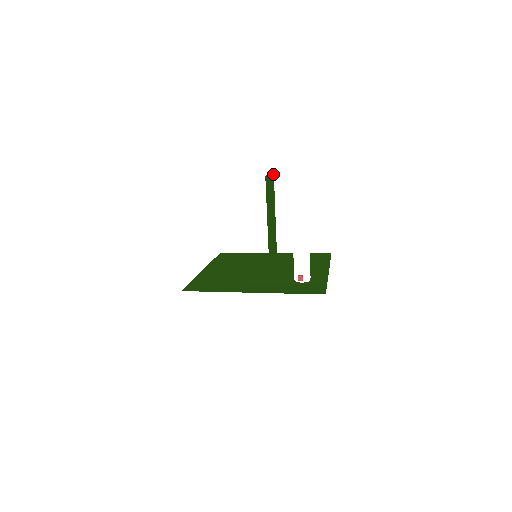
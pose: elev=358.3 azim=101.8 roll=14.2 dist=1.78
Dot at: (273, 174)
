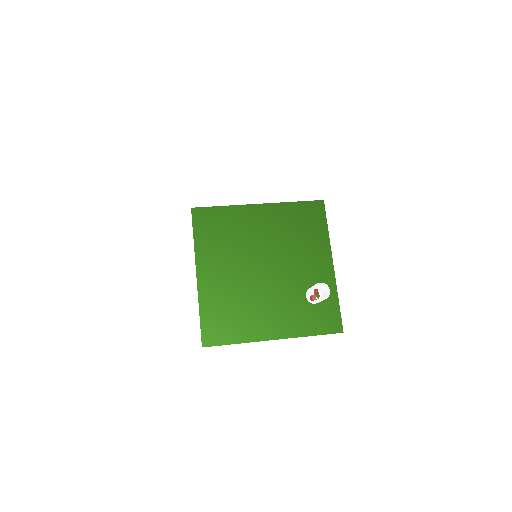
Dot at: occluded
